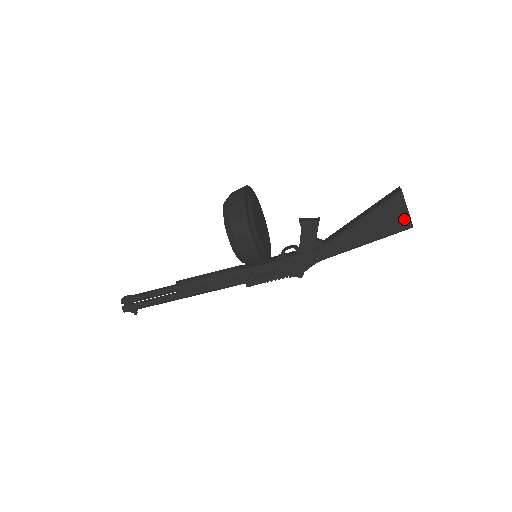
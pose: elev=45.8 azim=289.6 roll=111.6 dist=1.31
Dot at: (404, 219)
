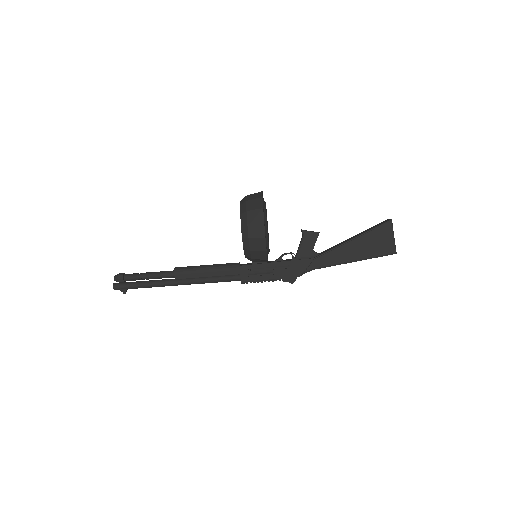
Dot at: (390, 245)
